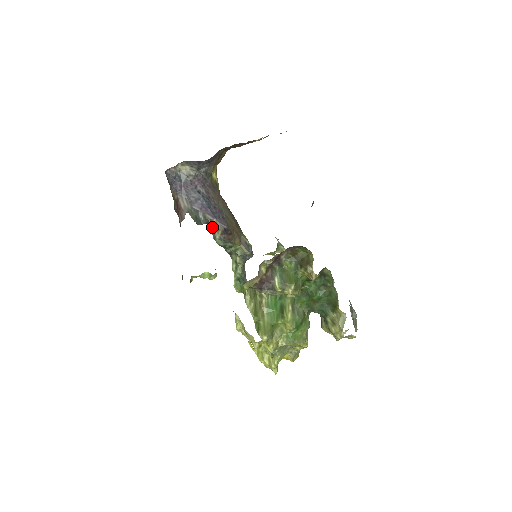
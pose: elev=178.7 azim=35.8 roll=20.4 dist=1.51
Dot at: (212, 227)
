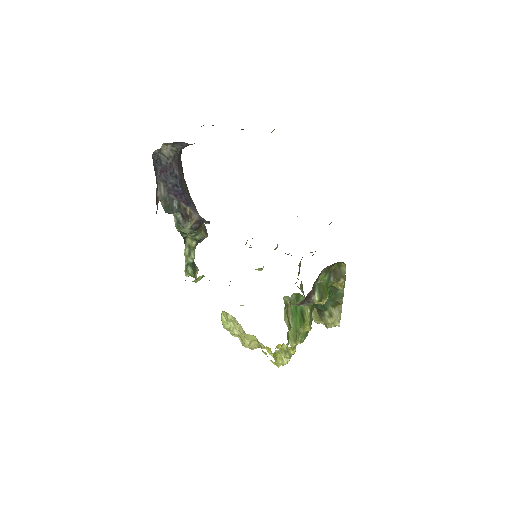
Dot at: (186, 217)
